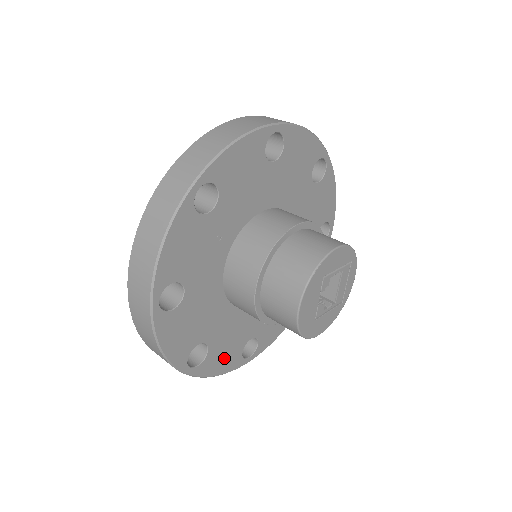
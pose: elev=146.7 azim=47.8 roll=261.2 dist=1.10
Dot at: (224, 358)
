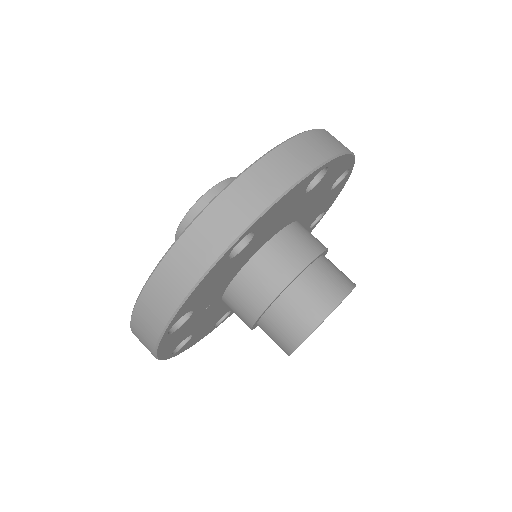
Dot at: occluded
